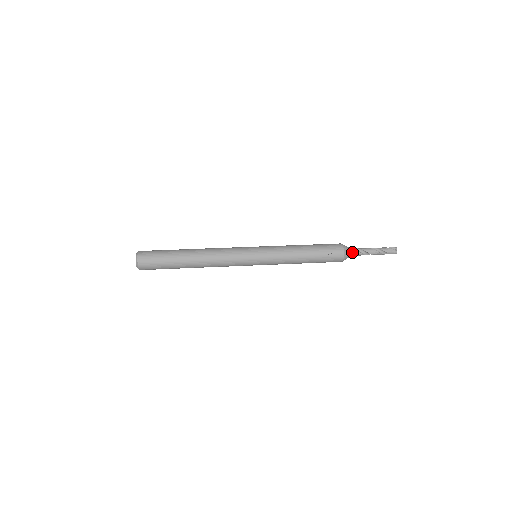
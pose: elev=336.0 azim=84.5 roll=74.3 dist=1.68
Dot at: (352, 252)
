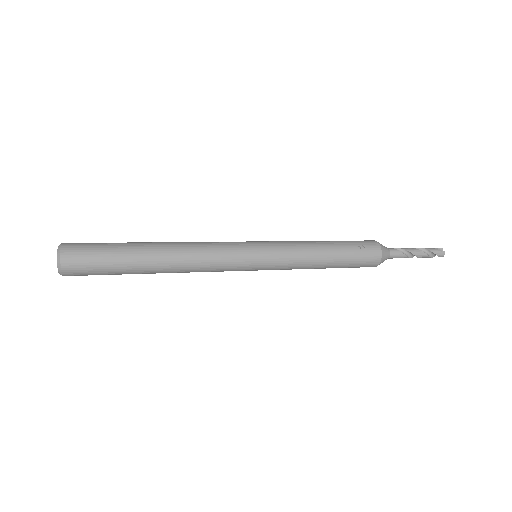
Dot at: (389, 250)
